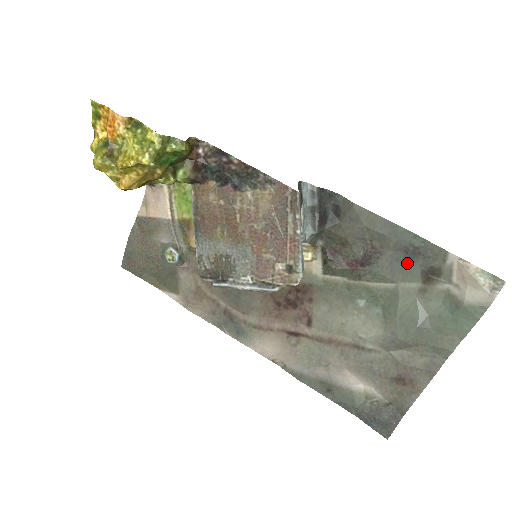
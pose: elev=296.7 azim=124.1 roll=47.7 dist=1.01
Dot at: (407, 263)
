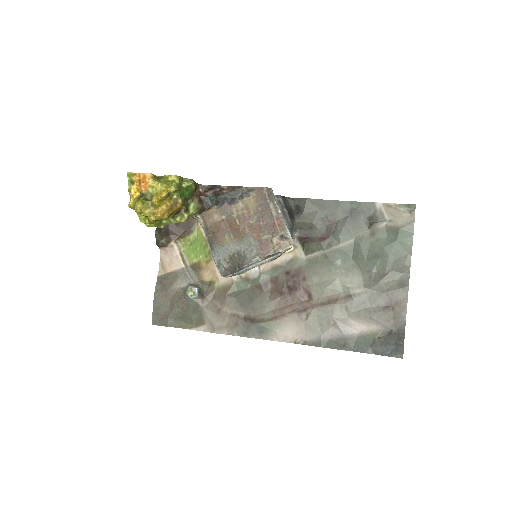
Dot at: (355, 222)
